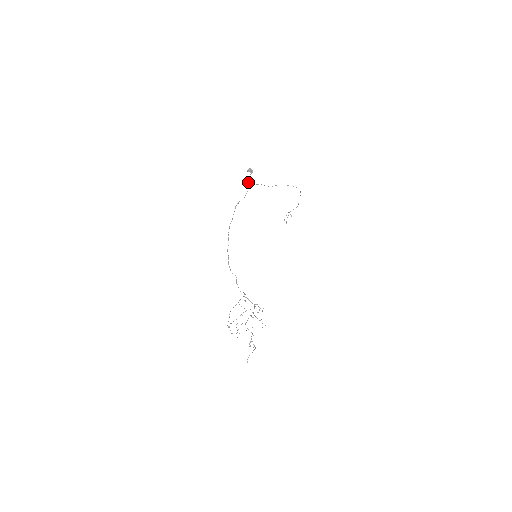
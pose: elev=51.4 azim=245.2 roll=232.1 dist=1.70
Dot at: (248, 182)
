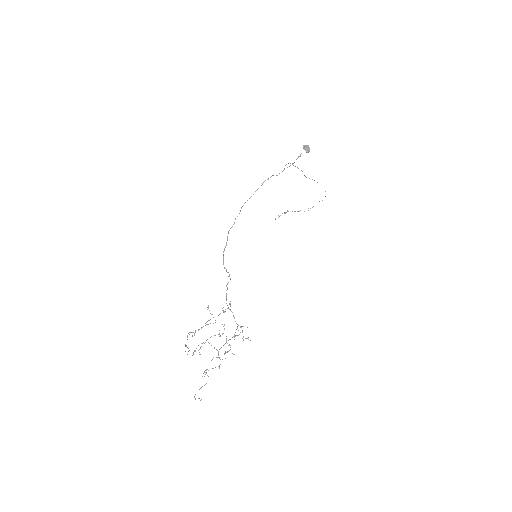
Dot at: occluded
